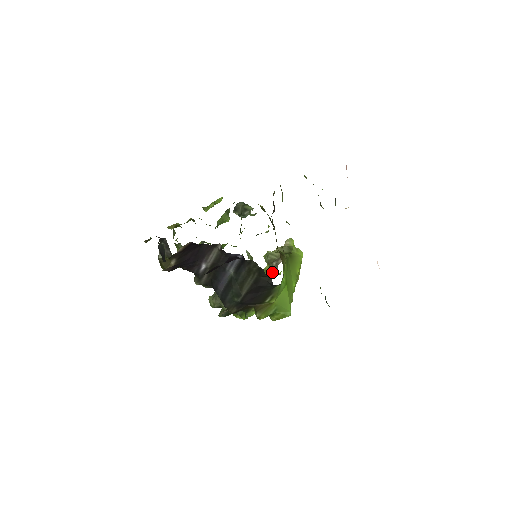
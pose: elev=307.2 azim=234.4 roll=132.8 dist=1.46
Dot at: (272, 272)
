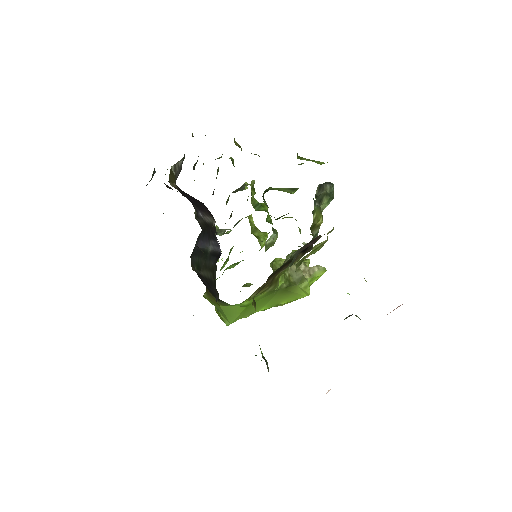
Dot at: occluded
